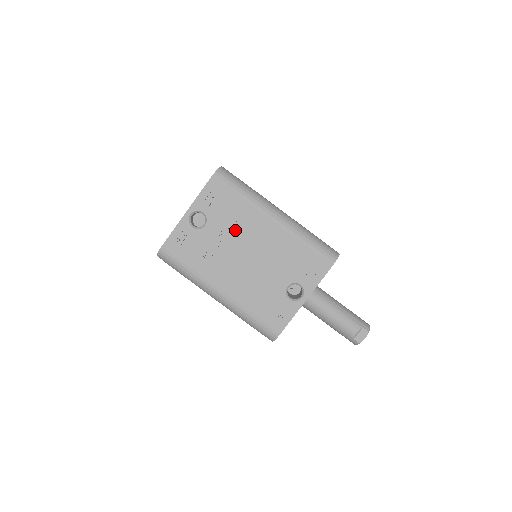
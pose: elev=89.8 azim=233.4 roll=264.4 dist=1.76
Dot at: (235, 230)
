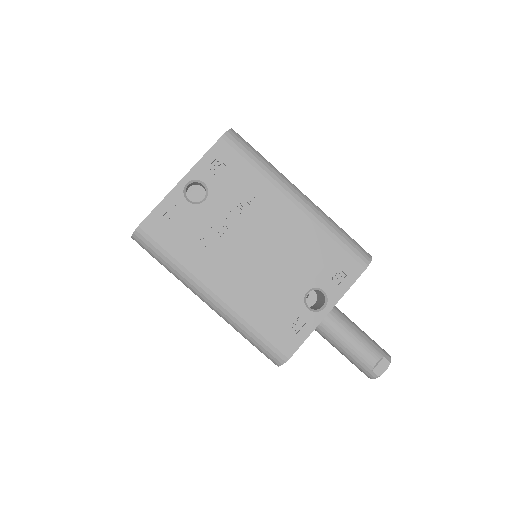
Dot at: (245, 211)
